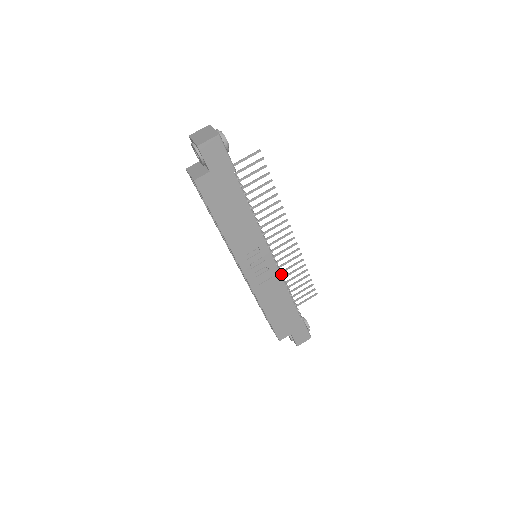
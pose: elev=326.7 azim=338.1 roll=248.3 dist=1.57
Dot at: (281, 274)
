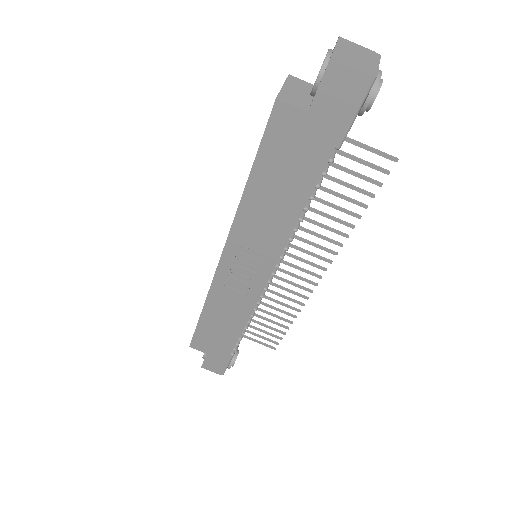
Dot at: (259, 302)
